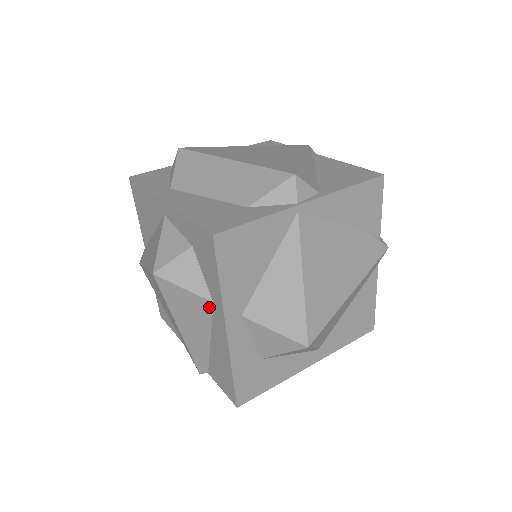
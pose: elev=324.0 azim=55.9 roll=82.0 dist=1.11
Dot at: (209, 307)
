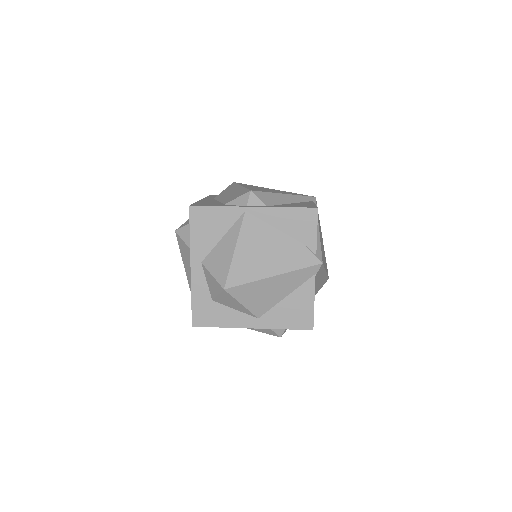
Dot at: occluded
